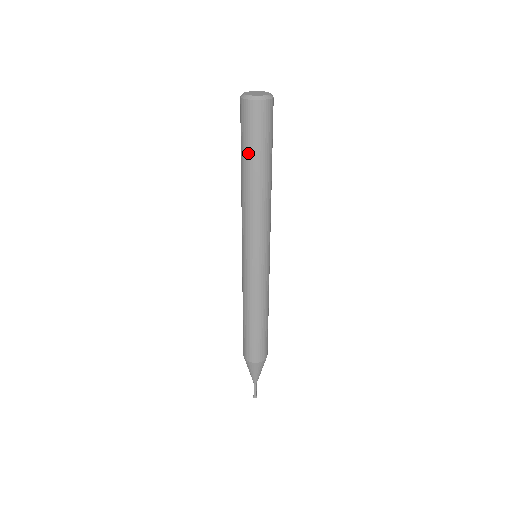
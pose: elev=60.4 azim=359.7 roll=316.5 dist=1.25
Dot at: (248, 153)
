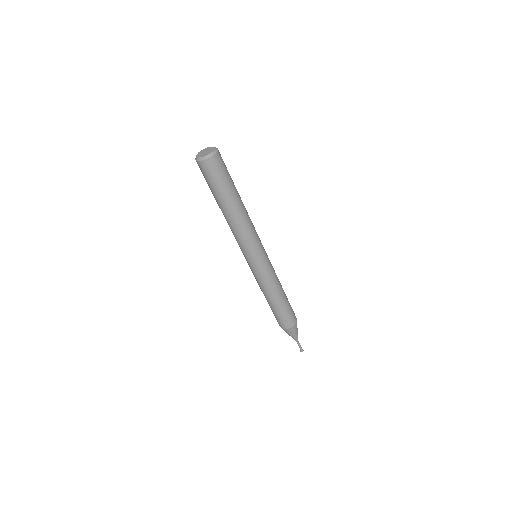
Dot at: (221, 193)
